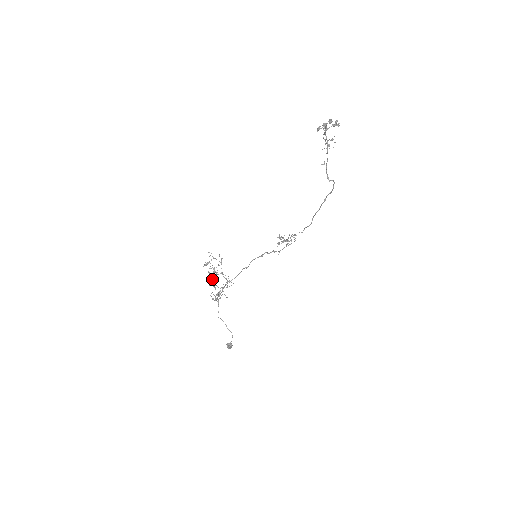
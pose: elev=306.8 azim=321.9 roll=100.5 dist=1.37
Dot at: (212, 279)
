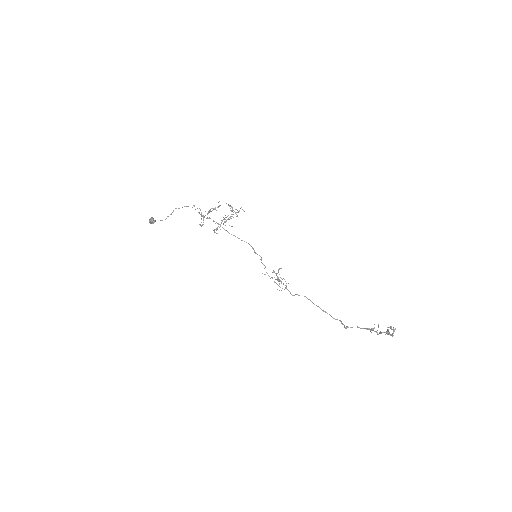
Dot at: occluded
